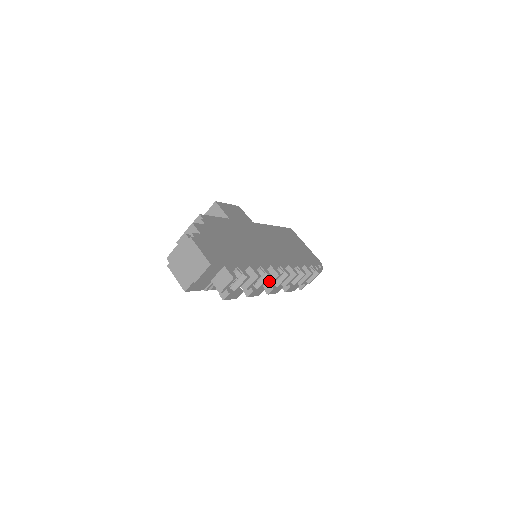
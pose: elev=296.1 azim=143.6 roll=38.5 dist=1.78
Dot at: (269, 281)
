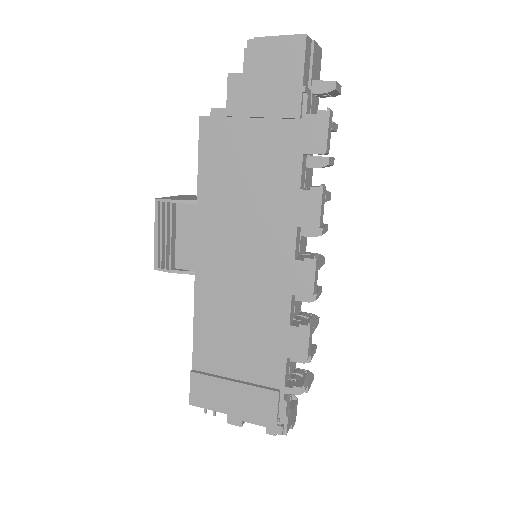
Dot at: occluded
